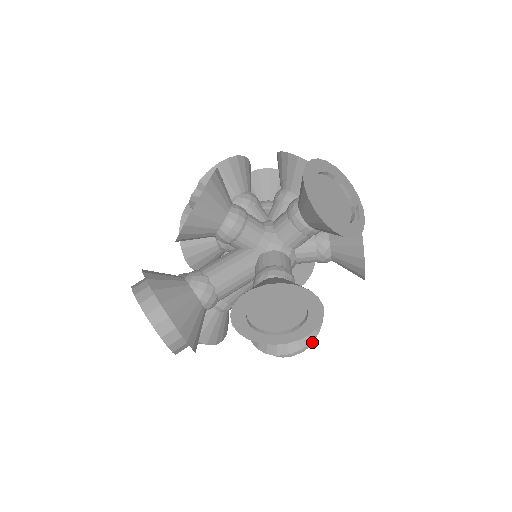
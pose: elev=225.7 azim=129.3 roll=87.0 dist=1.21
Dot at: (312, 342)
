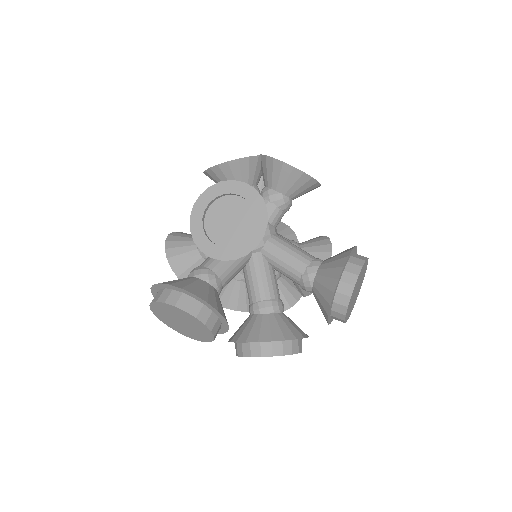
Dot at: (362, 264)
